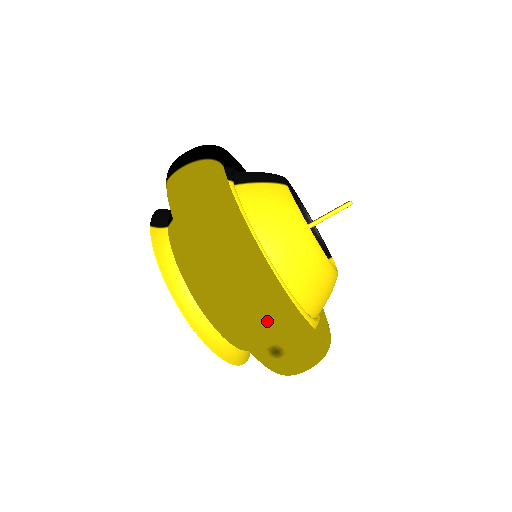
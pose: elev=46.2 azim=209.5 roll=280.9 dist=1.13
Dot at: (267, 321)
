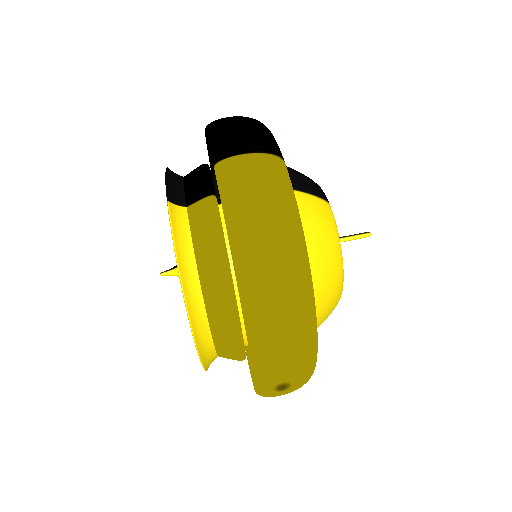
Dot at: (295, 363)
